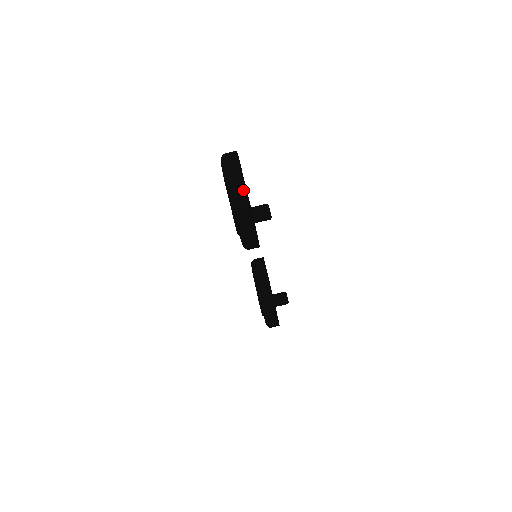
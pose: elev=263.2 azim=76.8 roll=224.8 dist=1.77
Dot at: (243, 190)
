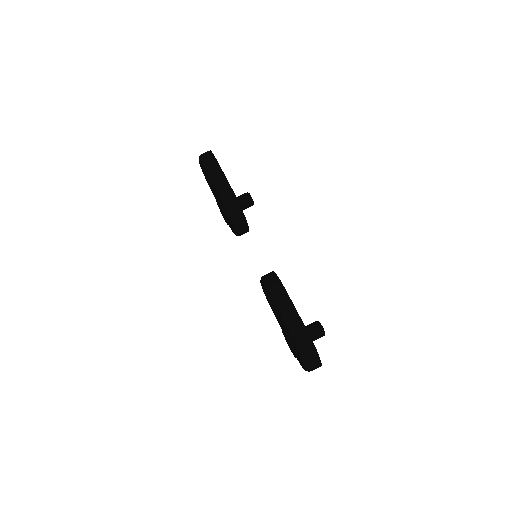
Dot at: (210, 152)
